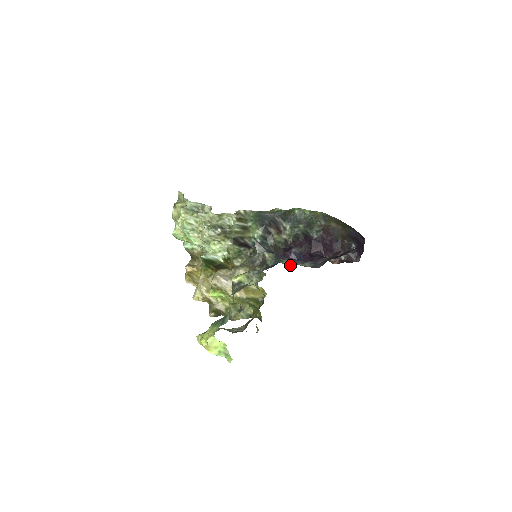
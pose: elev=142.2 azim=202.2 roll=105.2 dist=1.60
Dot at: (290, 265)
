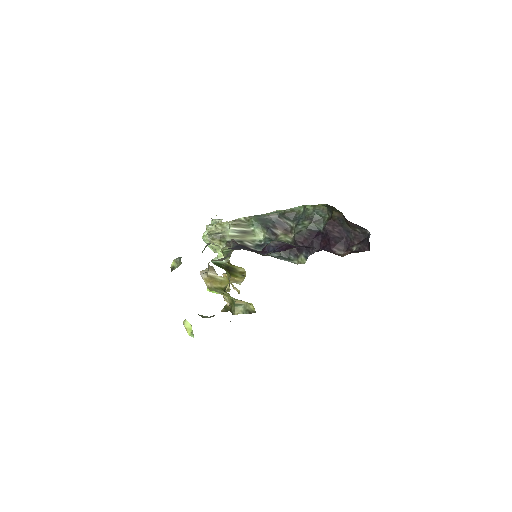
Dot at: (300, 263)
